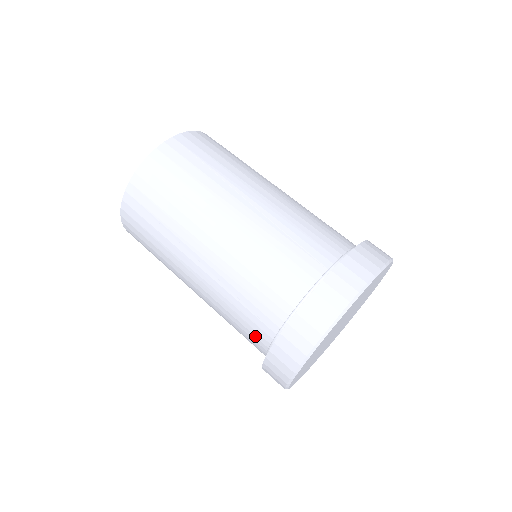
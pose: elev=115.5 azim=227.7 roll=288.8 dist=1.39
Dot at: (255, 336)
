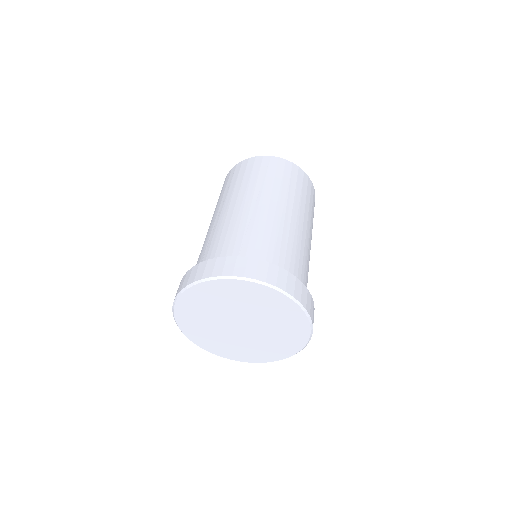
Dot at: occluded
